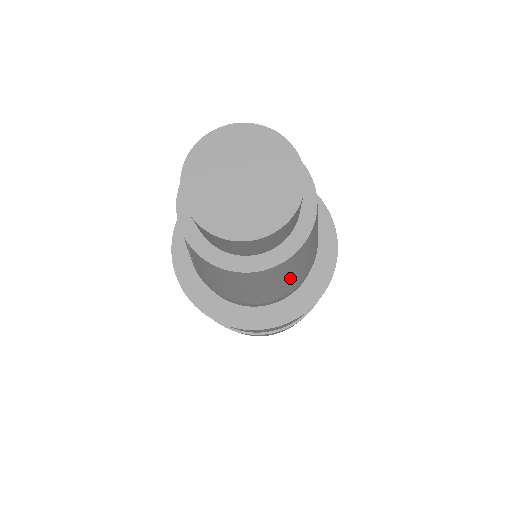
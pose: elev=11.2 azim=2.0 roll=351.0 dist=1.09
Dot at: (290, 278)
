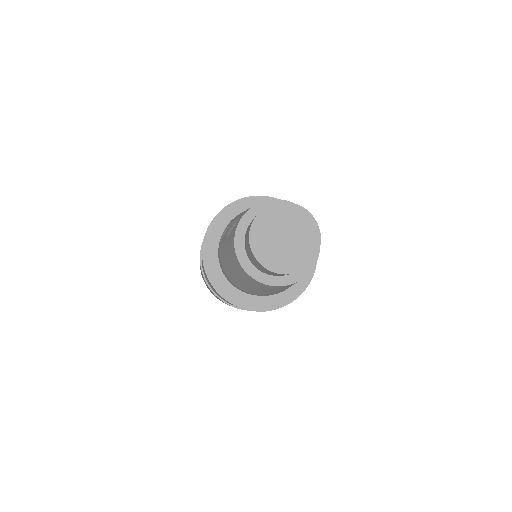
Dot at: (263, 291)
